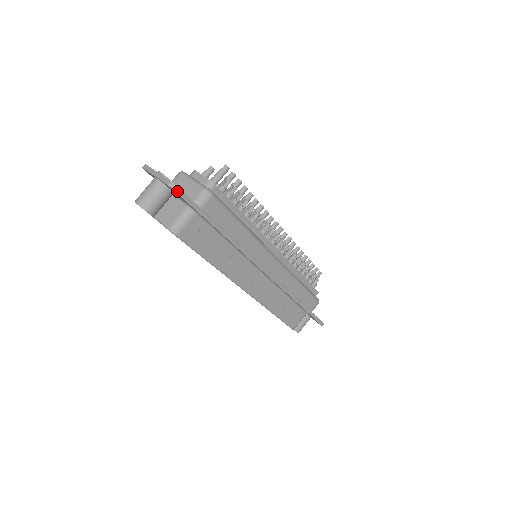
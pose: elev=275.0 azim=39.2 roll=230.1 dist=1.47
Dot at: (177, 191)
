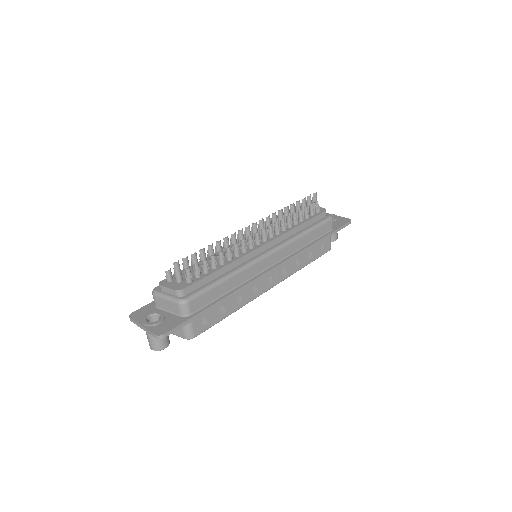
Dot at: (166, 336)
